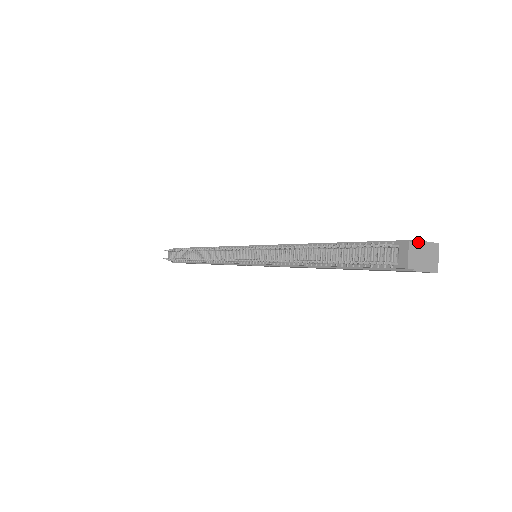
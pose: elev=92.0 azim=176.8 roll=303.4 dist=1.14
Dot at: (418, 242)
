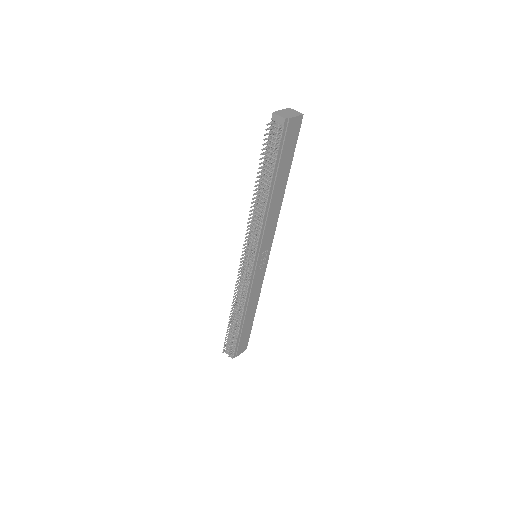
Dot at: (278, 111)
